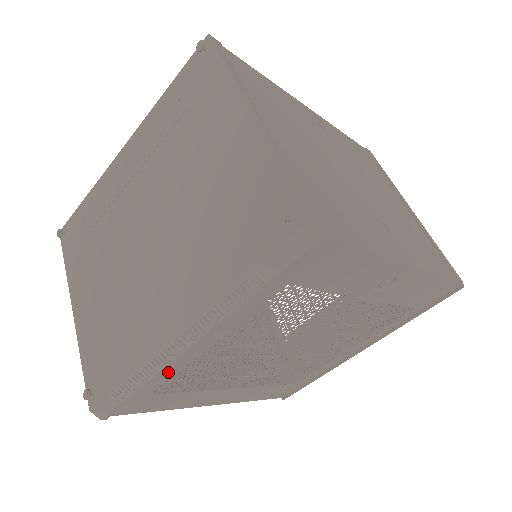
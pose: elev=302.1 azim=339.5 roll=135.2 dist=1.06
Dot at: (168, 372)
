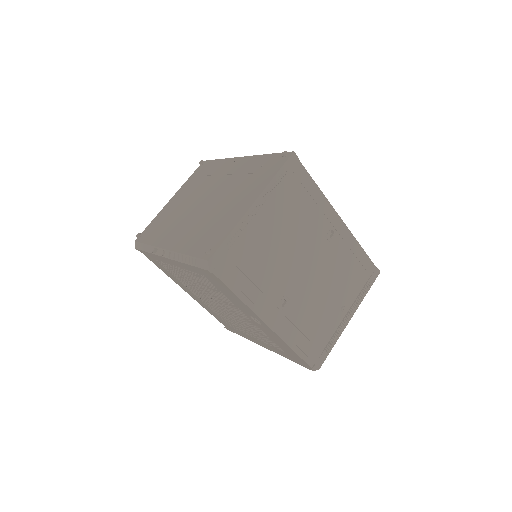
Dot at: (160, 258)
